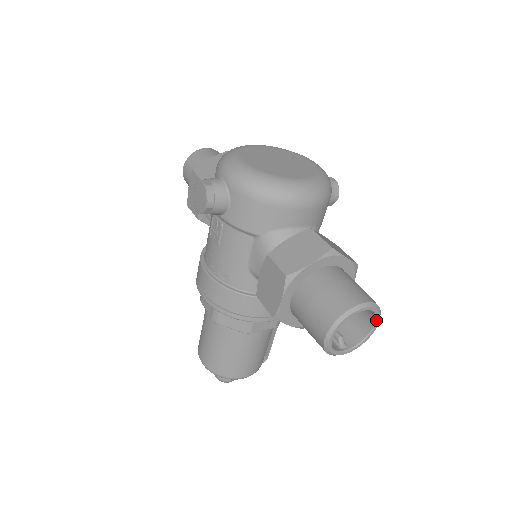
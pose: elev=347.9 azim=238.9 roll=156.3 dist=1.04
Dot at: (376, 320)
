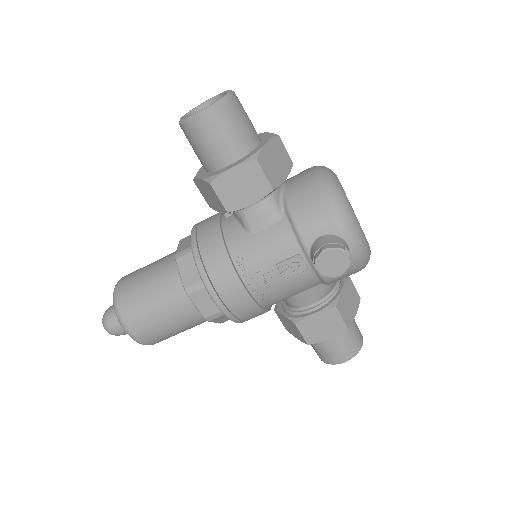
Dot at: occluded
